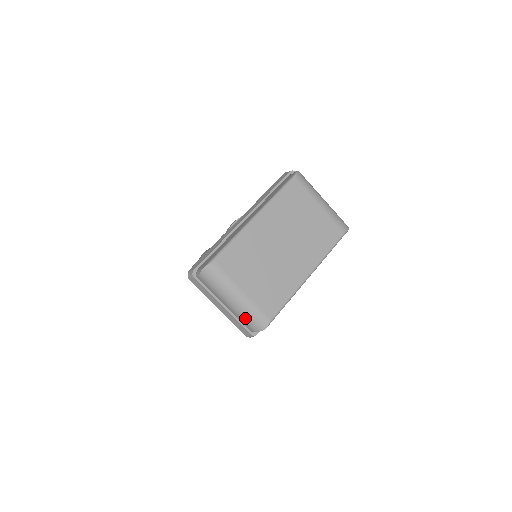
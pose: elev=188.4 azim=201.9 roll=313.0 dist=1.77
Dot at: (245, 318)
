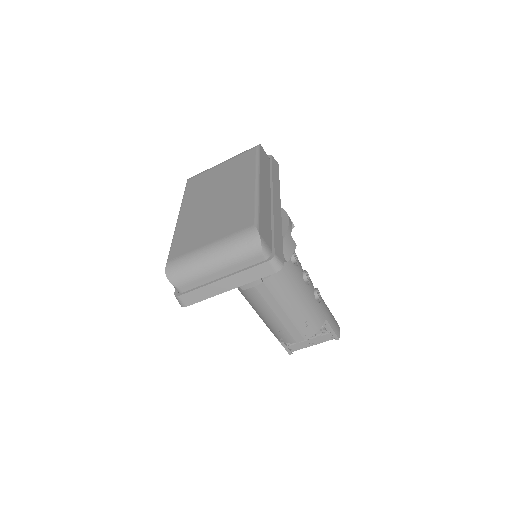
Dot at: (239, 255)
